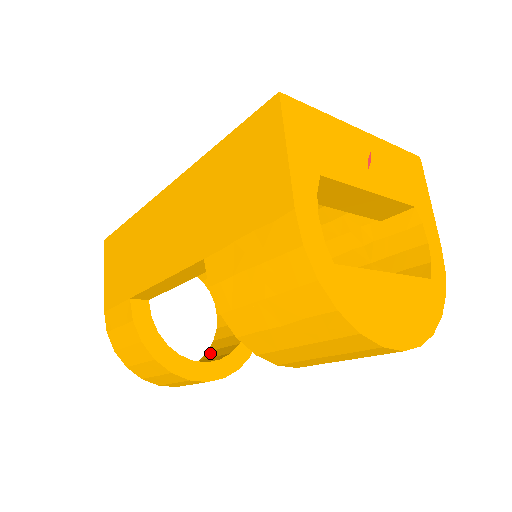
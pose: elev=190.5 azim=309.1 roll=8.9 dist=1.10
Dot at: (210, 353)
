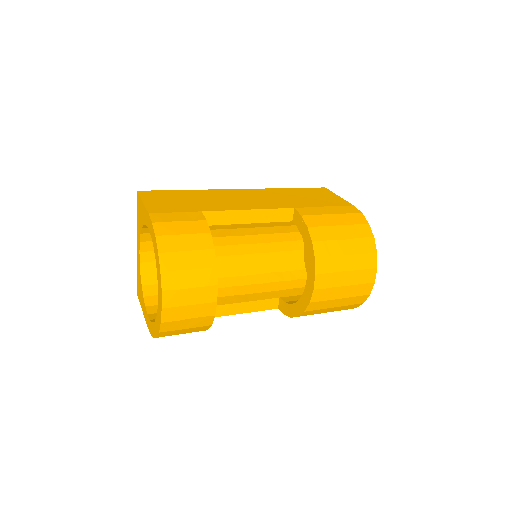
Dot at: occluded
